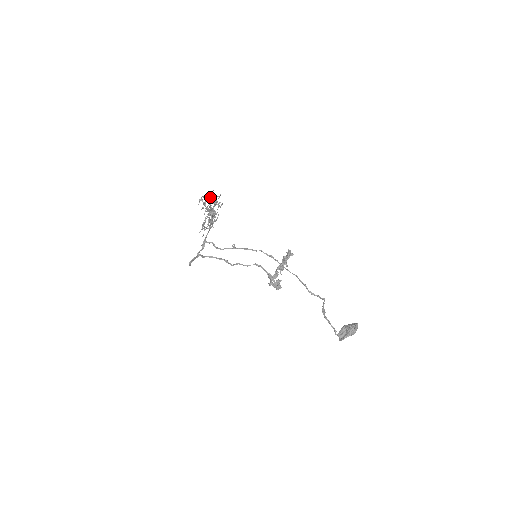
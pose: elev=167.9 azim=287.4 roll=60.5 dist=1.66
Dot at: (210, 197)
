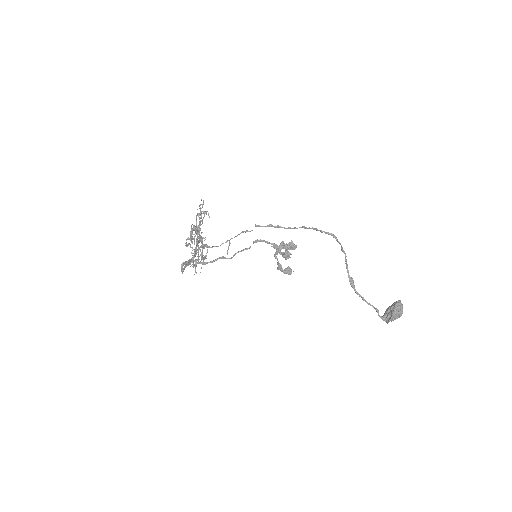
Dot at: occluded
